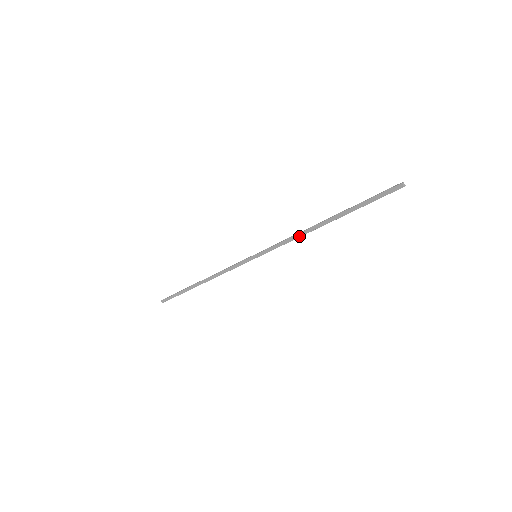
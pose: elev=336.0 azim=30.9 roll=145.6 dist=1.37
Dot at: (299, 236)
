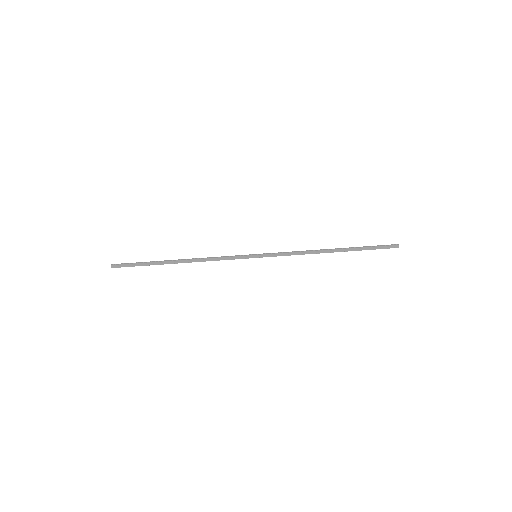
Dot at: (307, 253)
